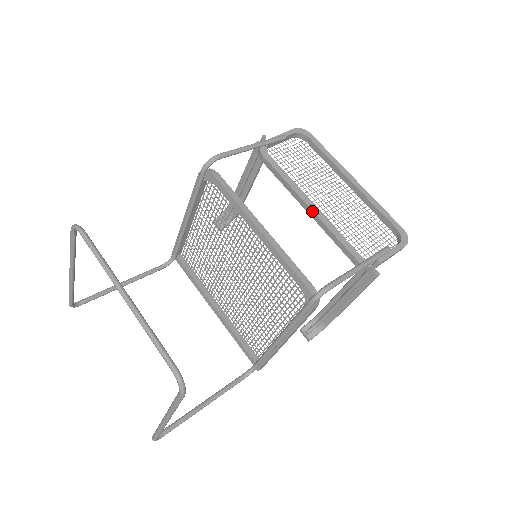
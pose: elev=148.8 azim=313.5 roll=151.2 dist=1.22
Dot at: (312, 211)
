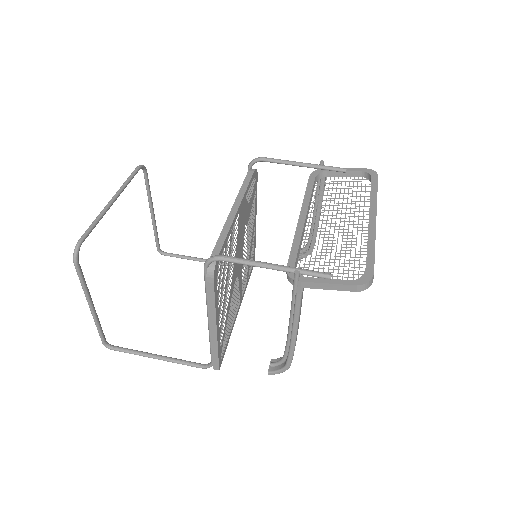
Dot at: (298, 221)
